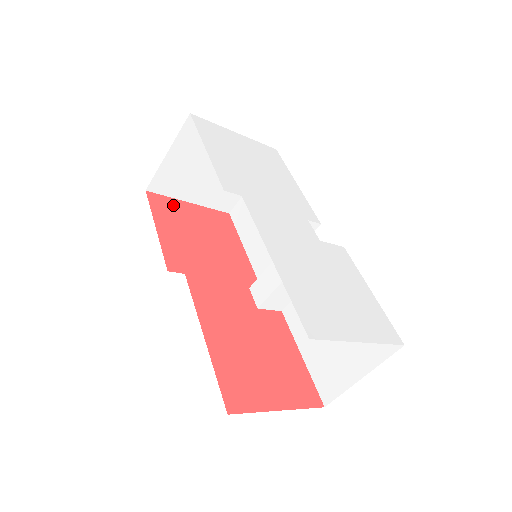
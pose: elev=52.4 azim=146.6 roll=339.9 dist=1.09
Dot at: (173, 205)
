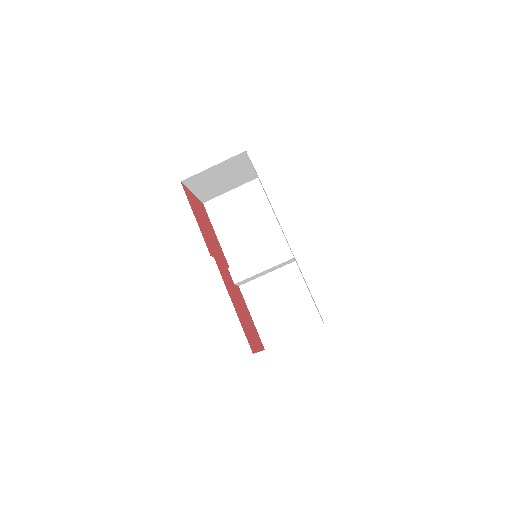
Dot at: (191, 196)
